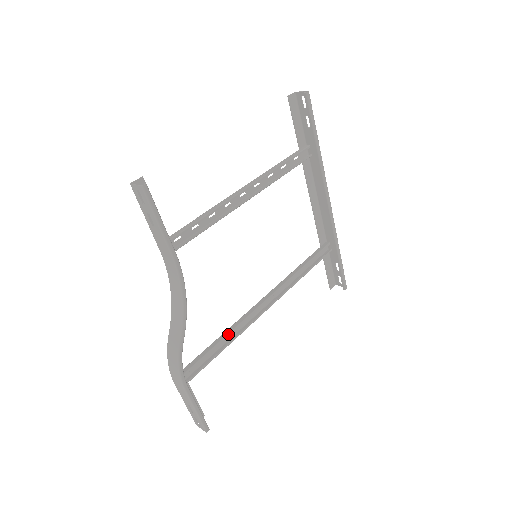
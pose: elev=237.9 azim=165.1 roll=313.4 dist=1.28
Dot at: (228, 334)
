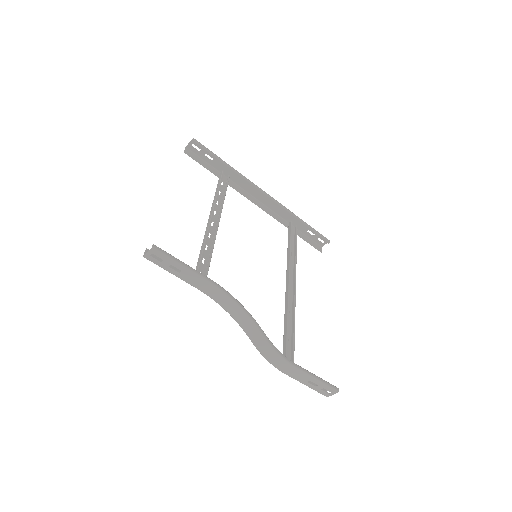
Dot at: (287, 318)
